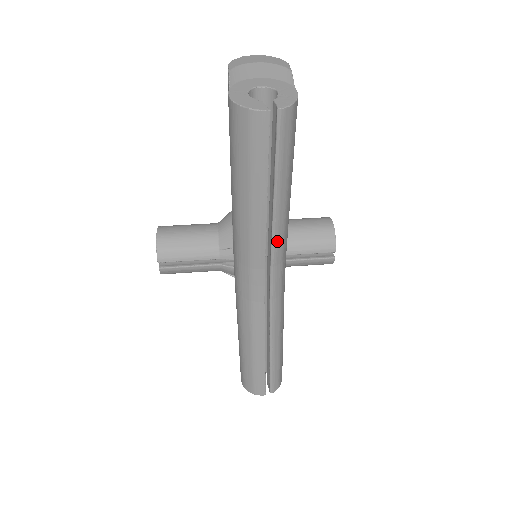
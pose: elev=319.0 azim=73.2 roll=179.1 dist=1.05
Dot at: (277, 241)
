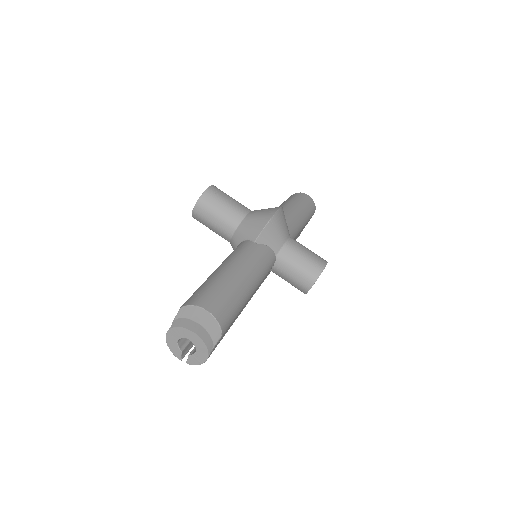
Dot at: occluded
